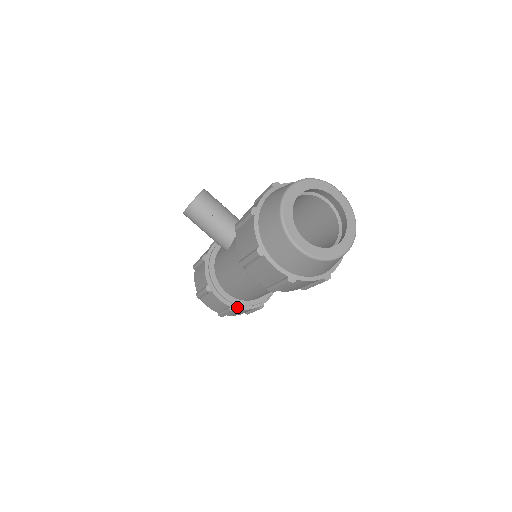
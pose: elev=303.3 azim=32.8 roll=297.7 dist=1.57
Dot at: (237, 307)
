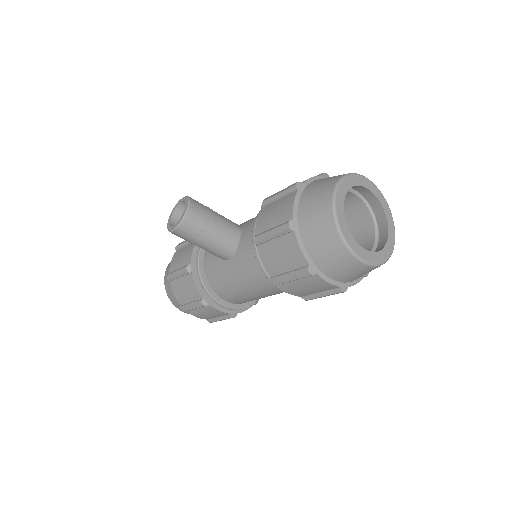
Dot at: (237, 311)
